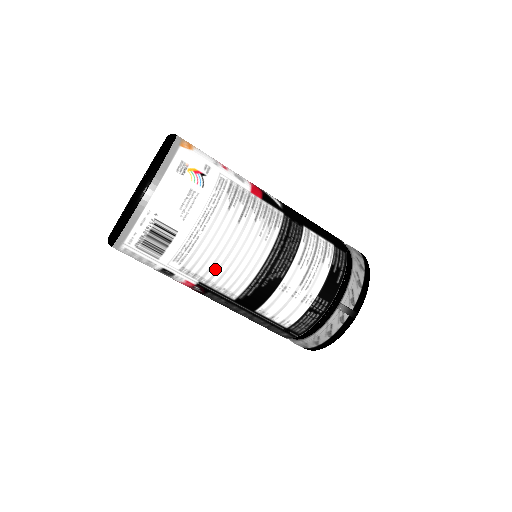
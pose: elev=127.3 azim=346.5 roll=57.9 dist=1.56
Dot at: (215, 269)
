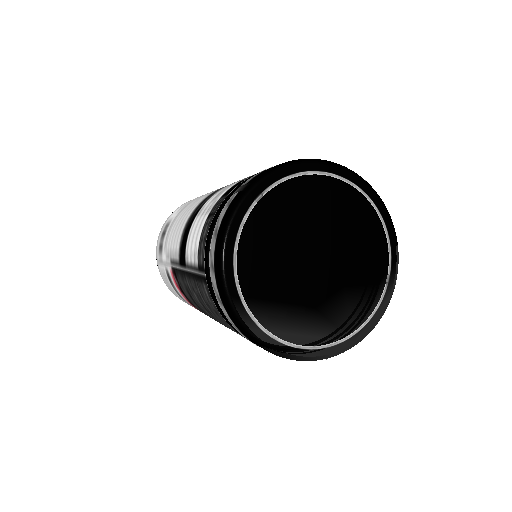
Dot at: (174, 235)
